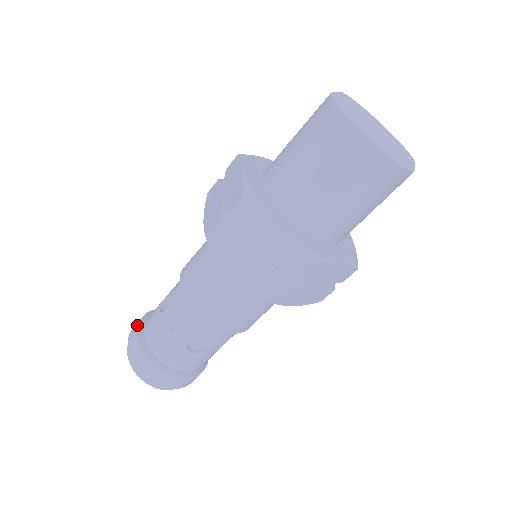
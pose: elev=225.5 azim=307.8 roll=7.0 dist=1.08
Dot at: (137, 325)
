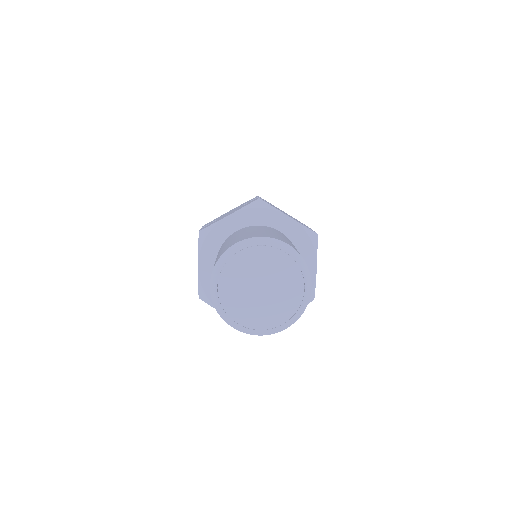
Dot at: occluded
